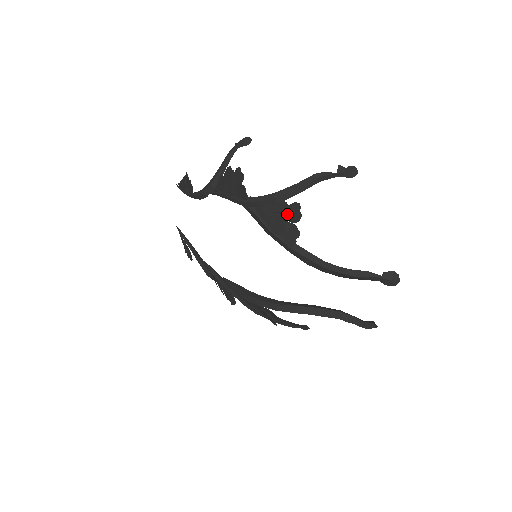
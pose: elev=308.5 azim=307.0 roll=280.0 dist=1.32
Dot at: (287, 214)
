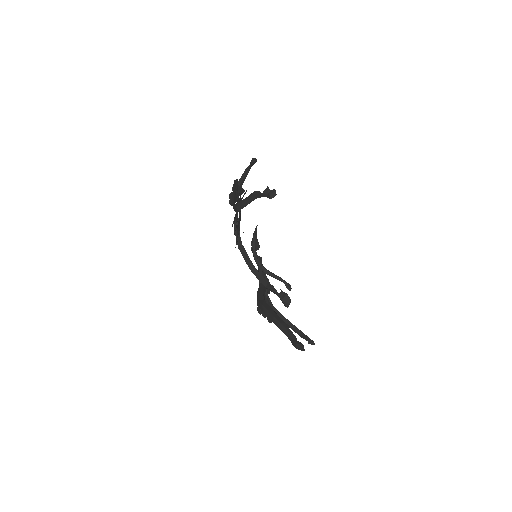
Dot at: occluded
